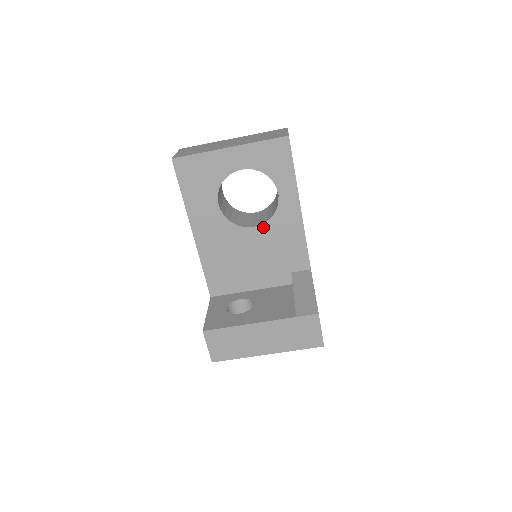
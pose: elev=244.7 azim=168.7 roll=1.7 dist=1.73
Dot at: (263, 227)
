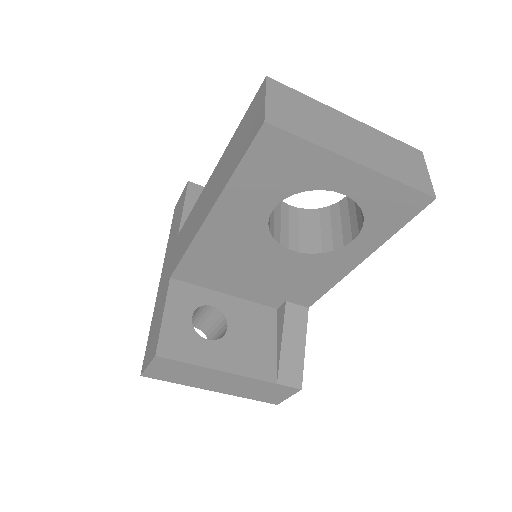
Dot at: (301, 255)
